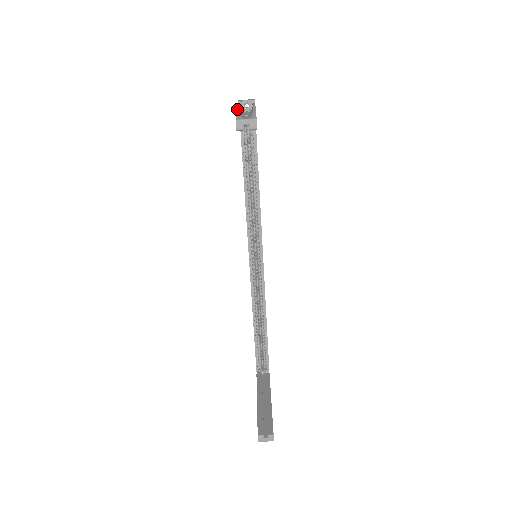
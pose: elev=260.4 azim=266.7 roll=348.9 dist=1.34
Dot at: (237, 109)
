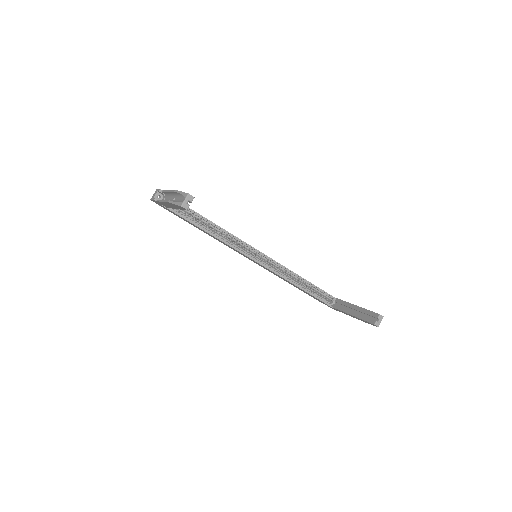
Dot at: (171, 202)
